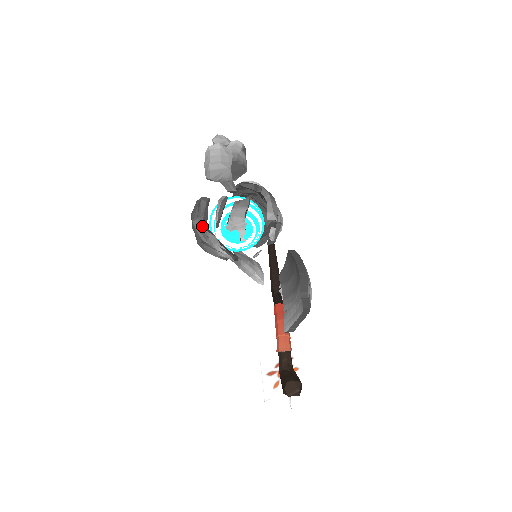
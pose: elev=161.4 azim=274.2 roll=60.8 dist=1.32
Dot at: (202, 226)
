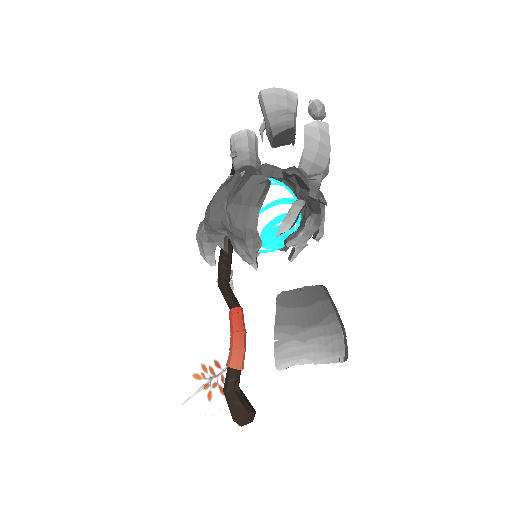
Dot at: (254, 221)
